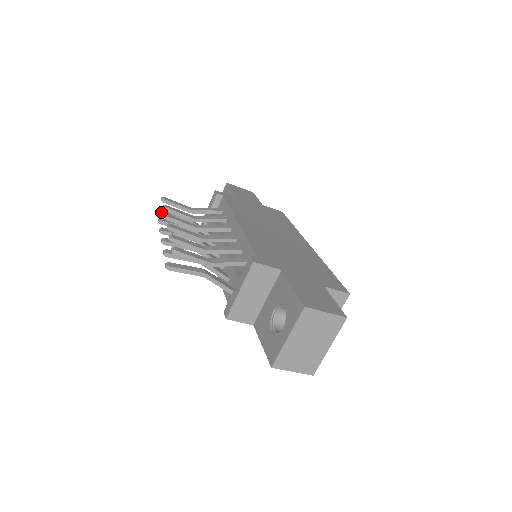
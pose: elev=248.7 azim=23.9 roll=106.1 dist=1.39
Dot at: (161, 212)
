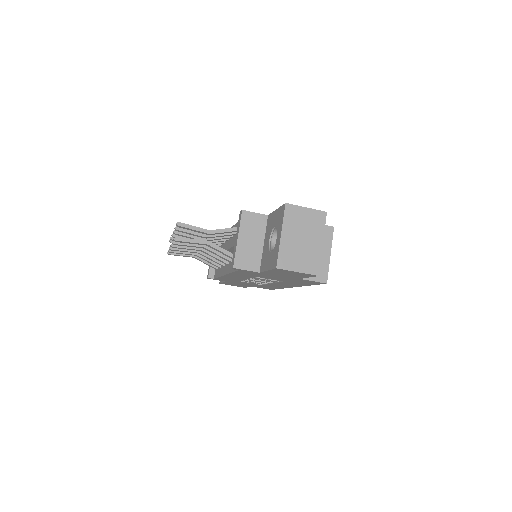
Dot at: occluded
